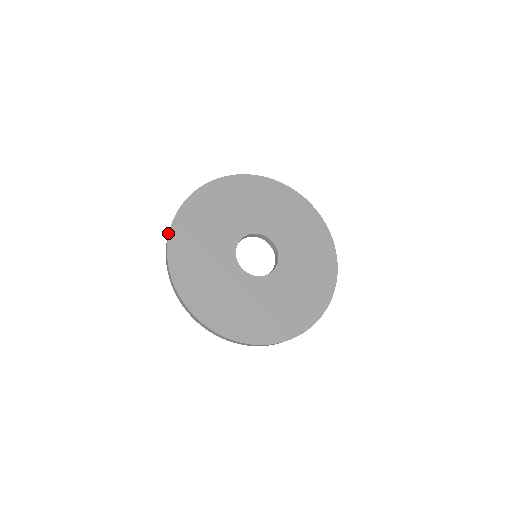
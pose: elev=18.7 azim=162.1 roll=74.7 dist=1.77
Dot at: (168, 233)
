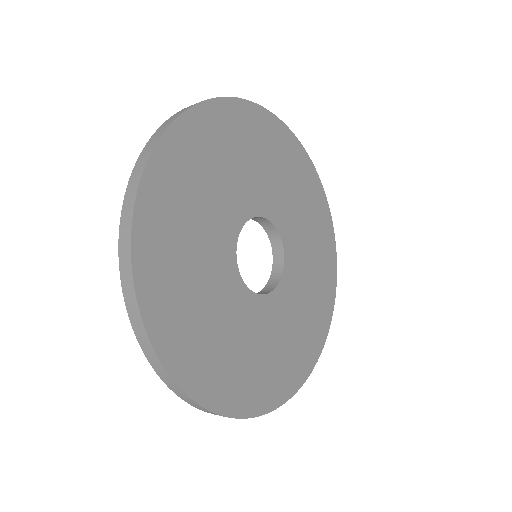
Dot at: occluded
